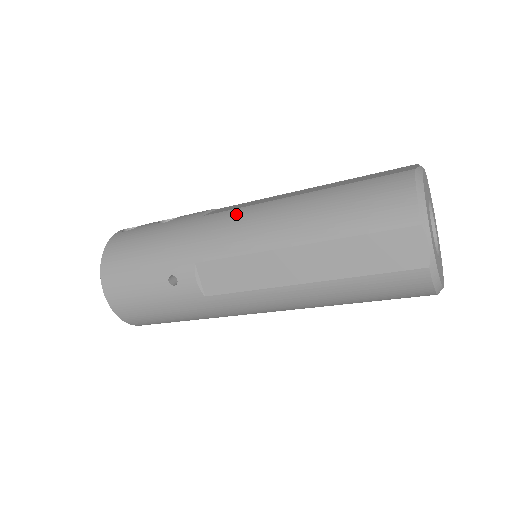
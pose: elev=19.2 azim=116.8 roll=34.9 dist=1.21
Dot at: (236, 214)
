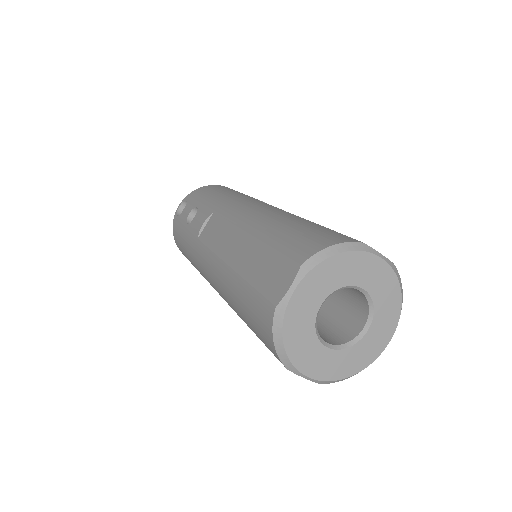
Dot at: (207, 259)
